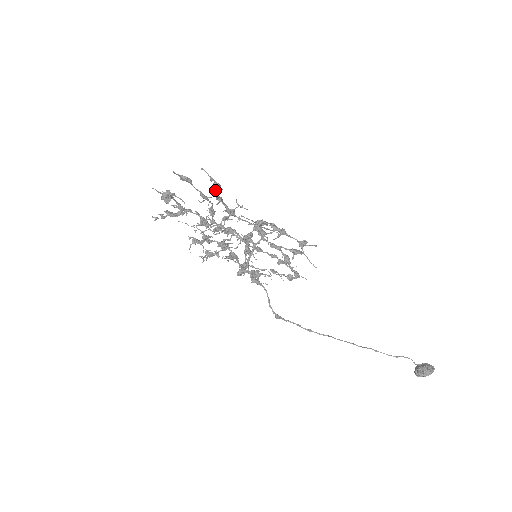
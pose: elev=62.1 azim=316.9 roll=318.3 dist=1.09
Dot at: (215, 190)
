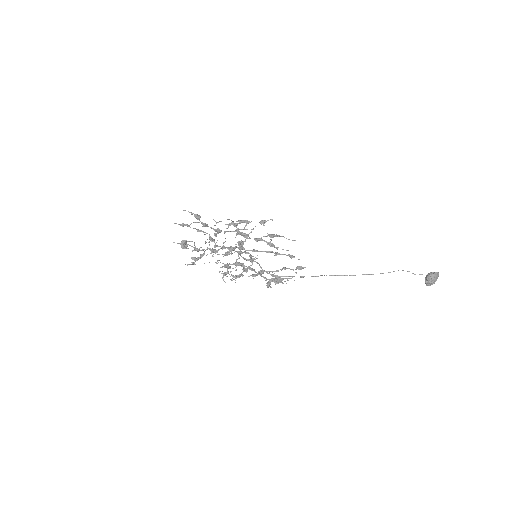
Dot at: (196, 218)
